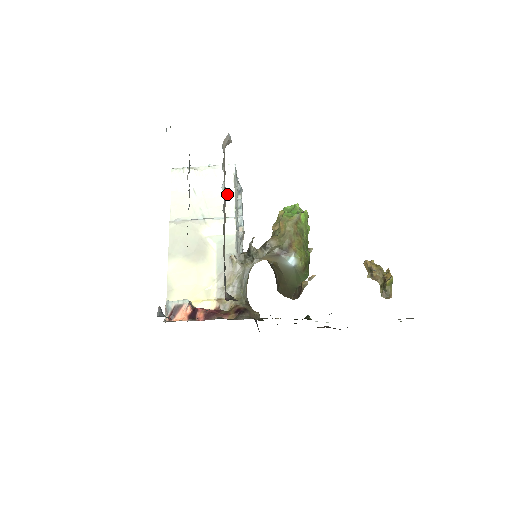
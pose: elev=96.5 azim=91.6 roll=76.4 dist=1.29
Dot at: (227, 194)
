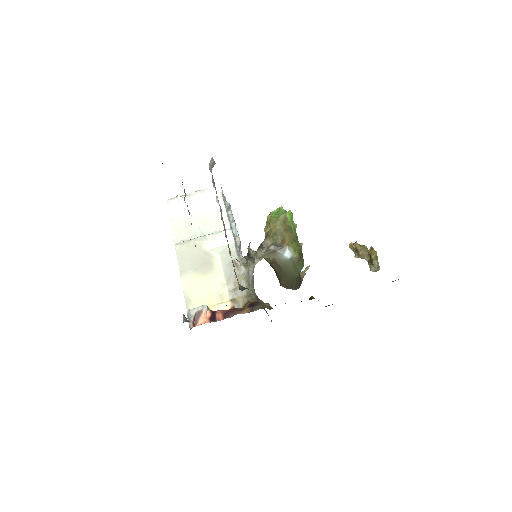
Dot at: (219, 211)
